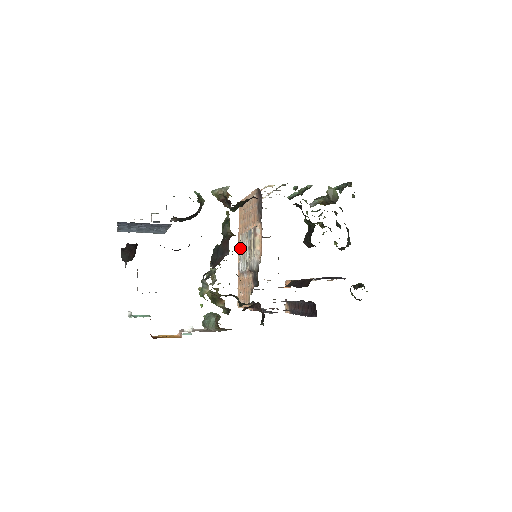
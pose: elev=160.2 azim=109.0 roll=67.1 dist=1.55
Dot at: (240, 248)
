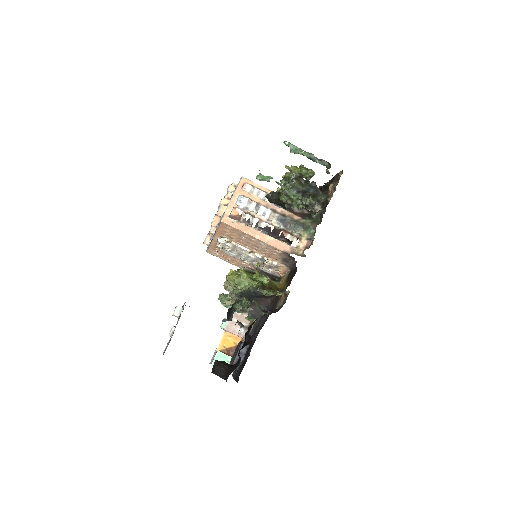
Dot at: (229, 248)
